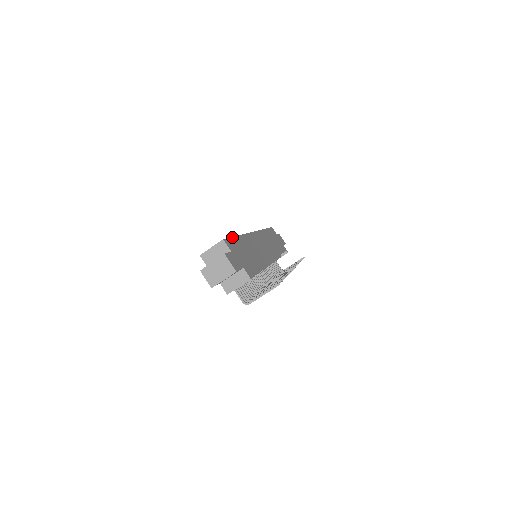
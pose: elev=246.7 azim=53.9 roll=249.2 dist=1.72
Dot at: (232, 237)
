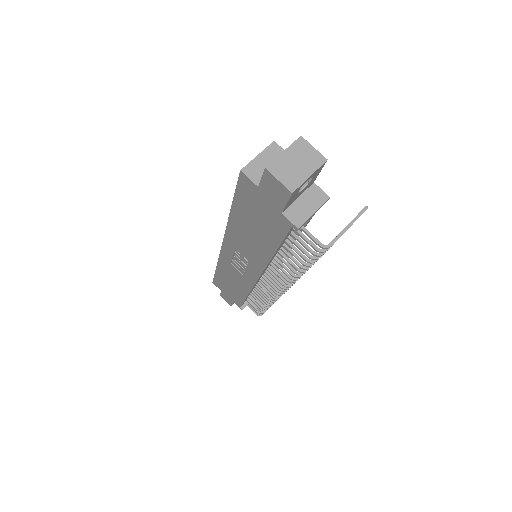
Dot at: occluded
